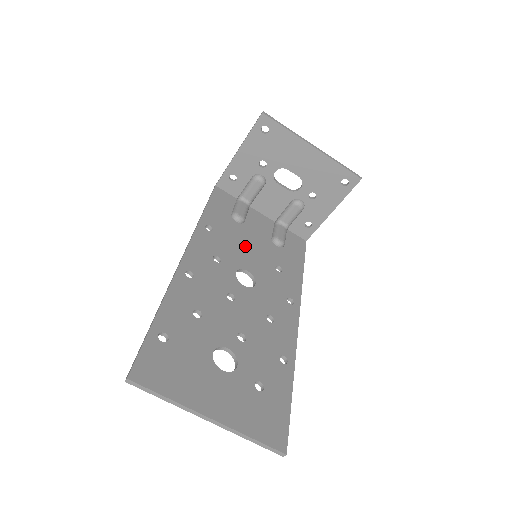
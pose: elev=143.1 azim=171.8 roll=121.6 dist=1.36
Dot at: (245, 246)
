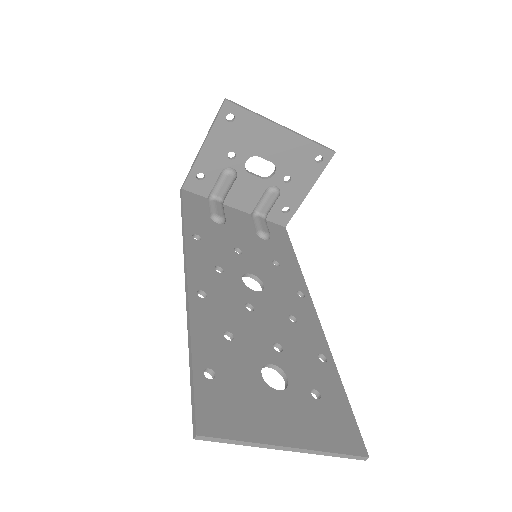
Dot at: (237, 248)
